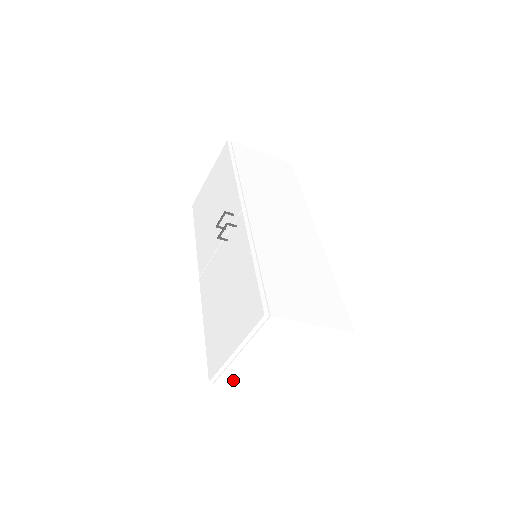
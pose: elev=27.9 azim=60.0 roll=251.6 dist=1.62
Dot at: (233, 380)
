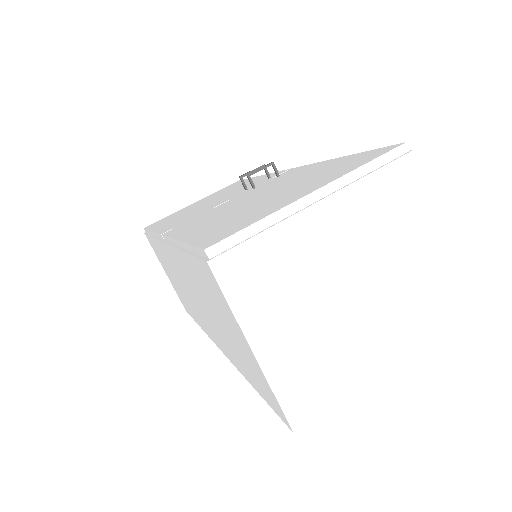
Dot at: (247, 281)
